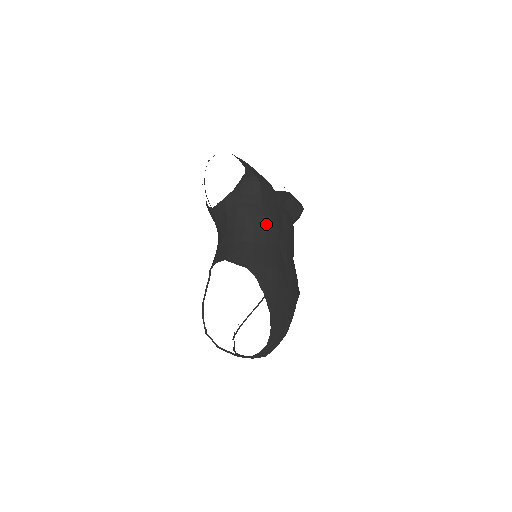
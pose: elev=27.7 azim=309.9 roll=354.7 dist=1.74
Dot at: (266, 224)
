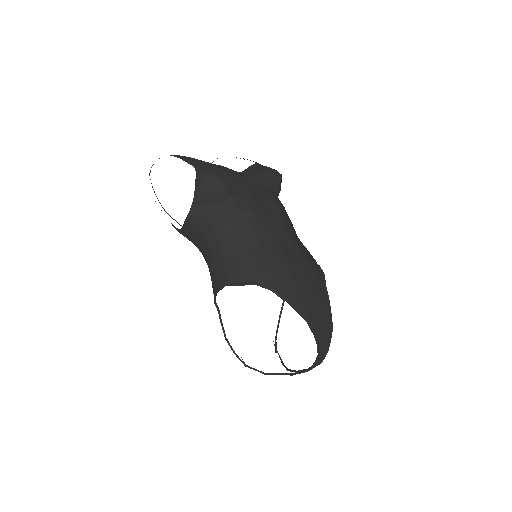
Dot at: (250, 220)
